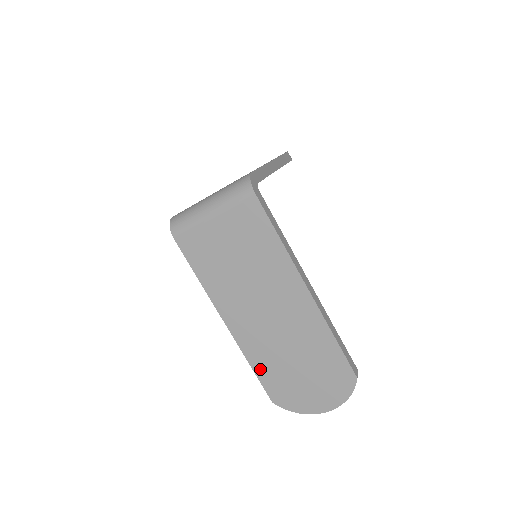
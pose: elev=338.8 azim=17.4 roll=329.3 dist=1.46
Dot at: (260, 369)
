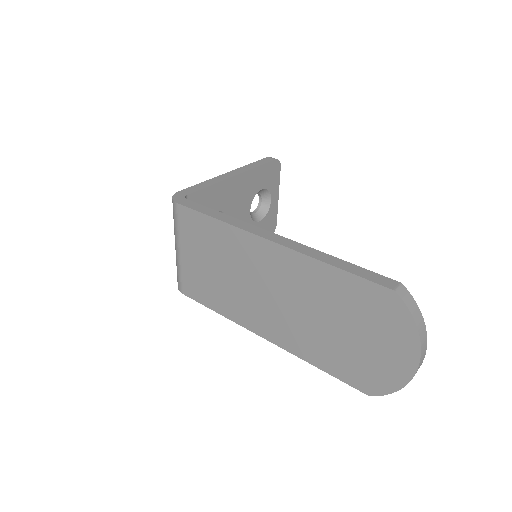
Dot at: (324, 363)
